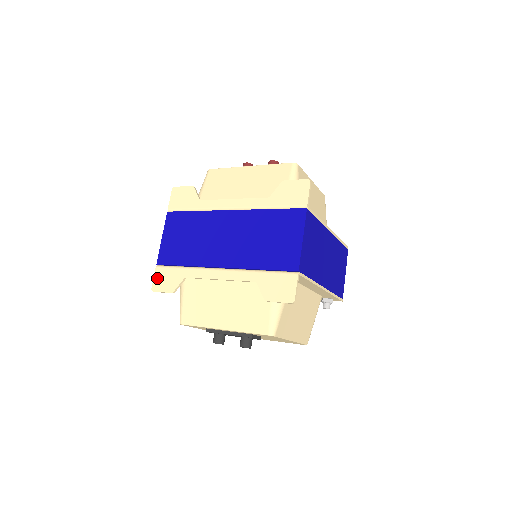
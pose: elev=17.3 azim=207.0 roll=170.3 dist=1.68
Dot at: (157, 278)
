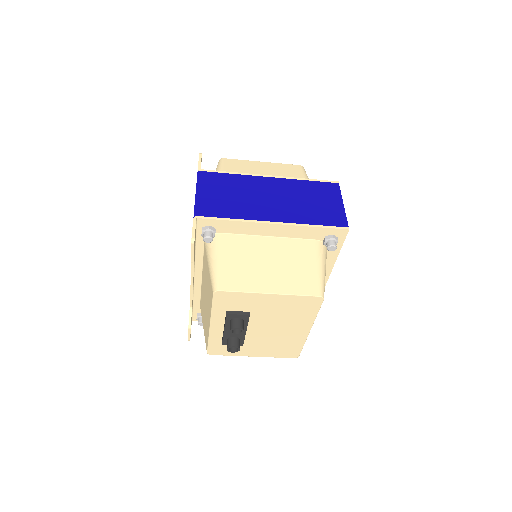
Dot at: occluded
